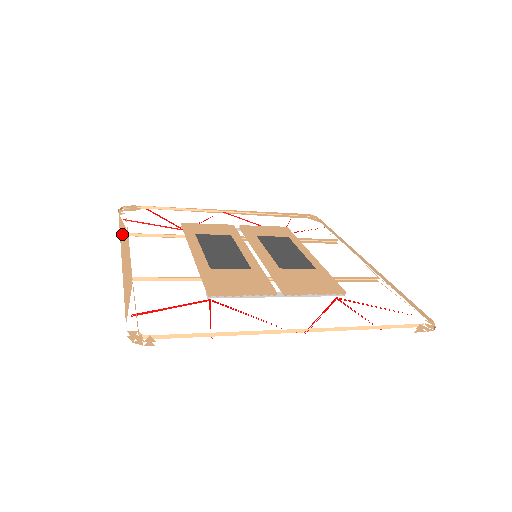
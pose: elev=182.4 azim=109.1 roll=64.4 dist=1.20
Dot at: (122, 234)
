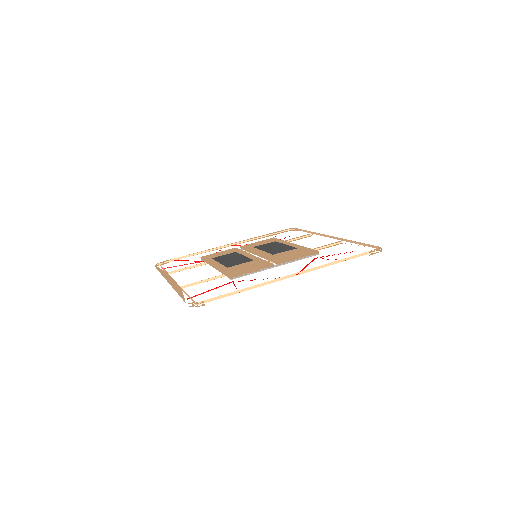
Dot at: (164, 274)
